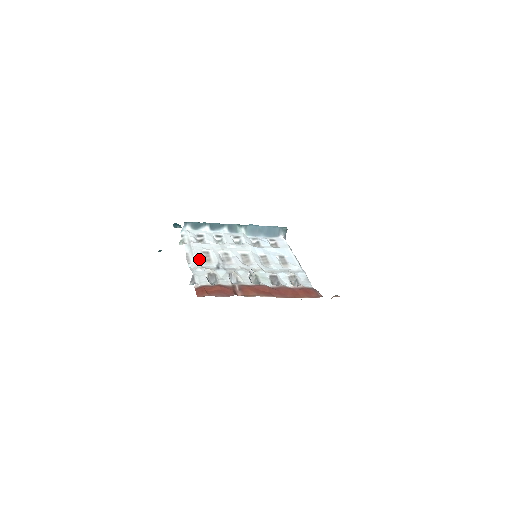
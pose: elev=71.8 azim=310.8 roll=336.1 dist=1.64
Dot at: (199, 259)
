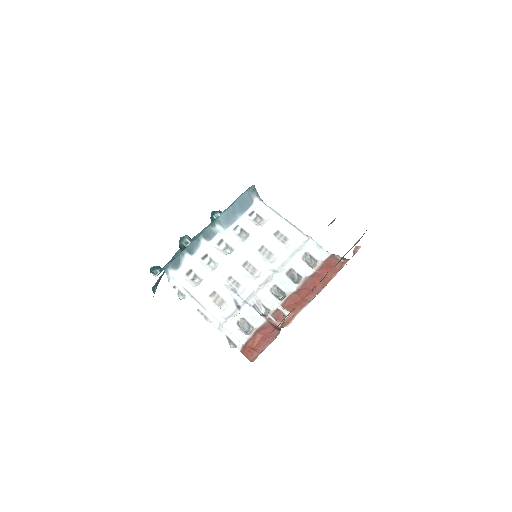
Dot at: (215, 310)
